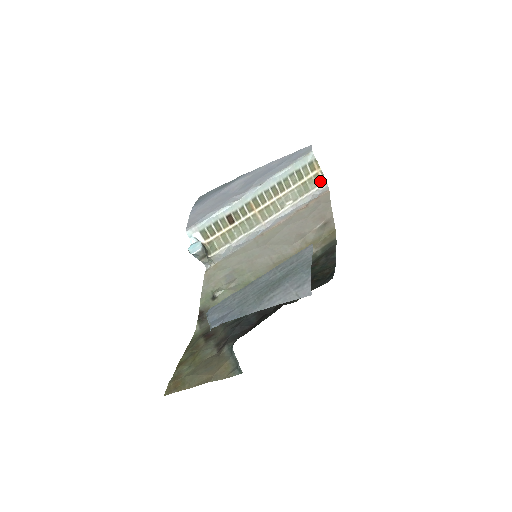
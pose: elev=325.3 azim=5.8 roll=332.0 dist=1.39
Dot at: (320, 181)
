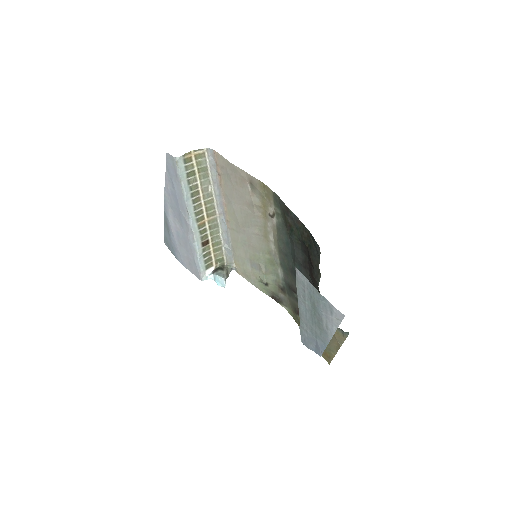
Dot at: (202, 154)
